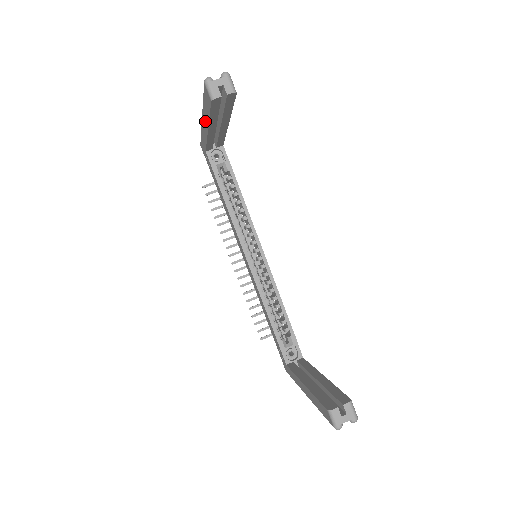
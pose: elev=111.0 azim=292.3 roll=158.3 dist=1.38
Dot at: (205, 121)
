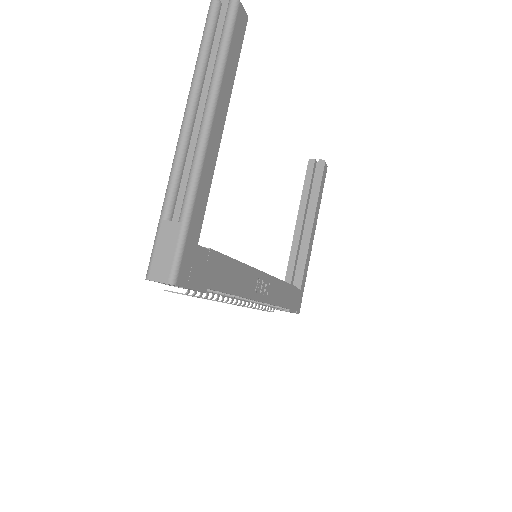
Dot at: occluded
